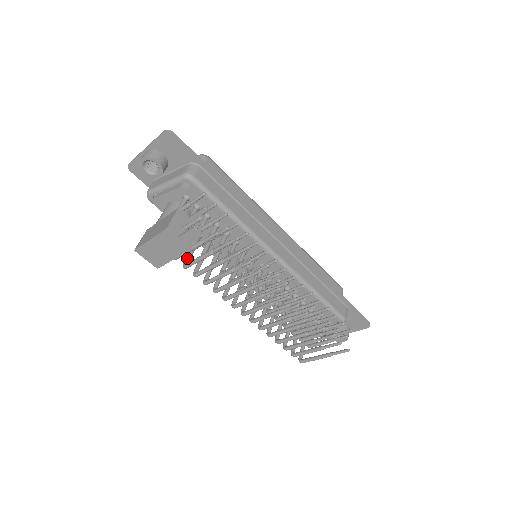
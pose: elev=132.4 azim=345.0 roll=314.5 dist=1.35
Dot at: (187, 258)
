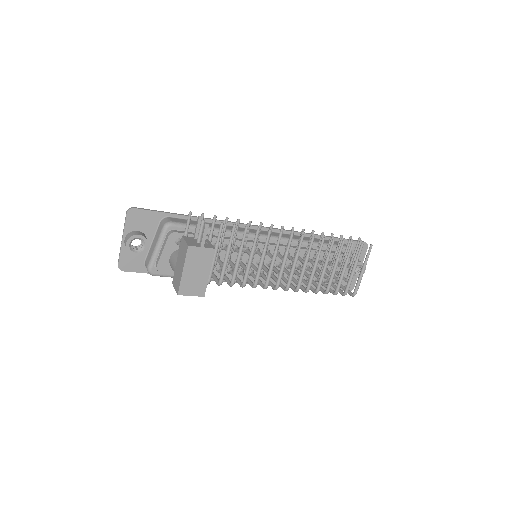
Dot at: (216, 279)
